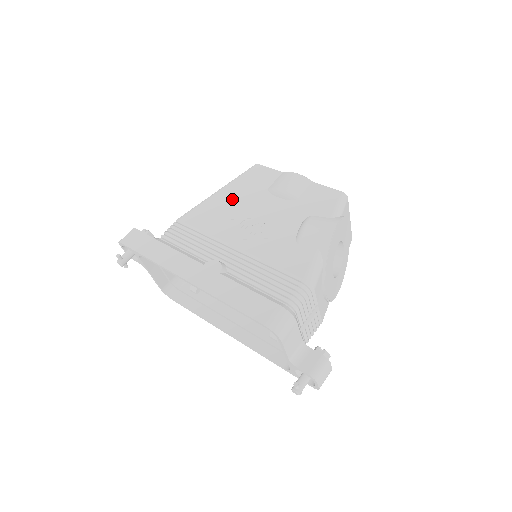
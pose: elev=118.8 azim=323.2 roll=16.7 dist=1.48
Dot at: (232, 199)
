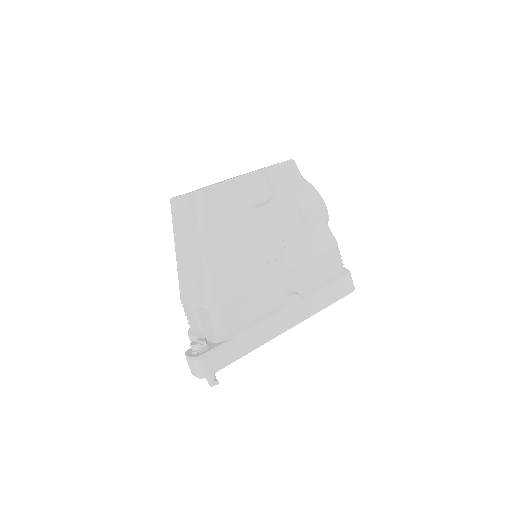
Dot at: (232, 244)
